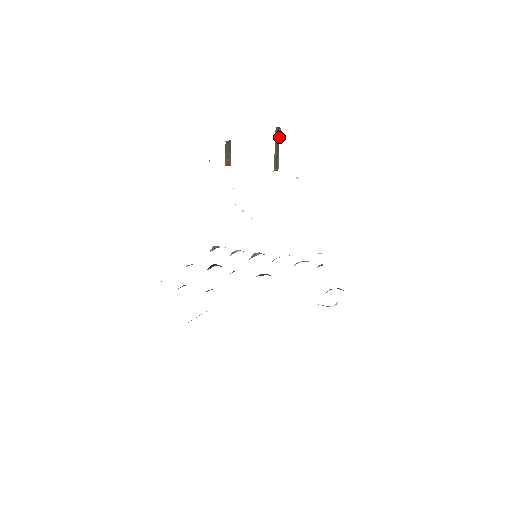
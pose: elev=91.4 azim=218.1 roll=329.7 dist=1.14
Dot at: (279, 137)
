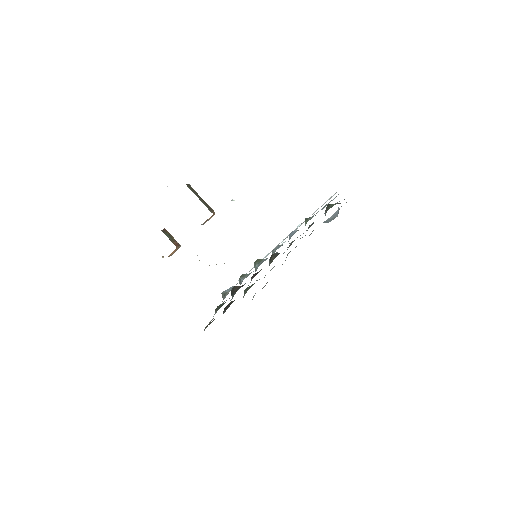
Dot at: (194, 191)
